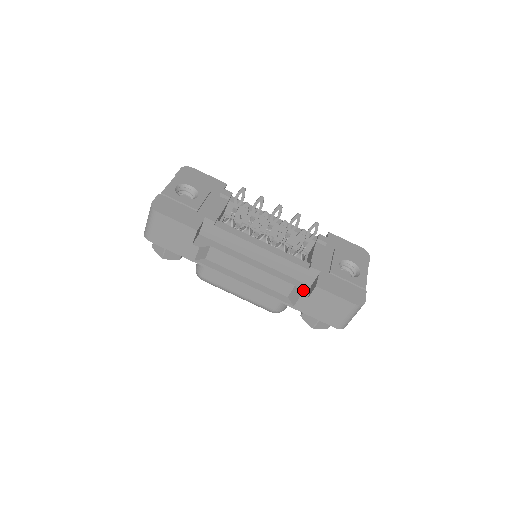
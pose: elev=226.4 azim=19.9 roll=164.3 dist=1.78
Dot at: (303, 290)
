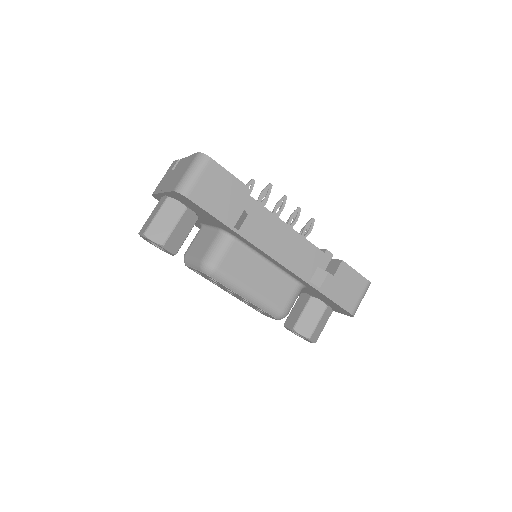
Dot at: occluded
